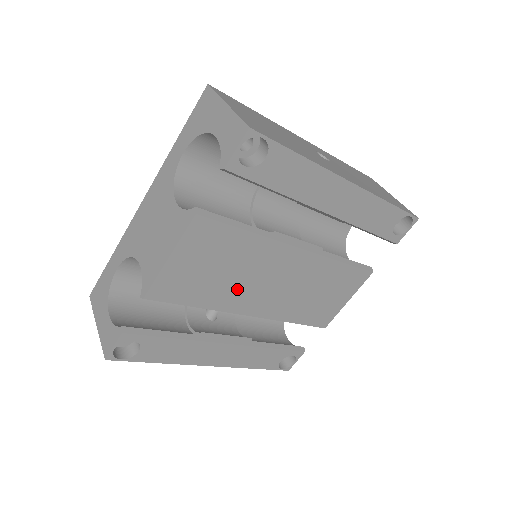
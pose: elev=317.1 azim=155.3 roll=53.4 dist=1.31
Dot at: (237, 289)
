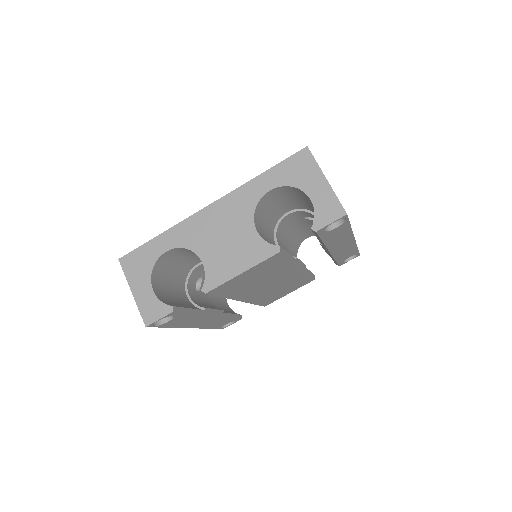
Dot at: (252, 288)
